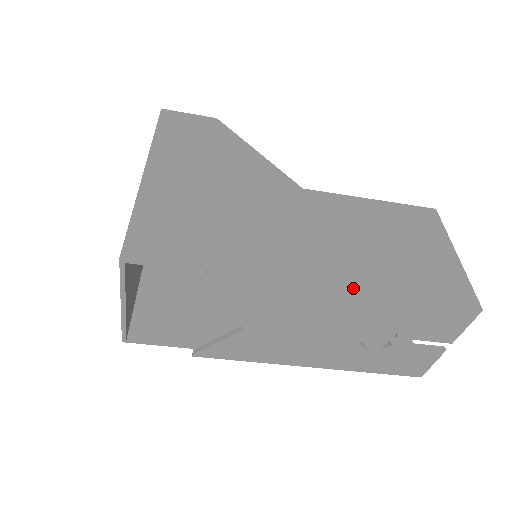
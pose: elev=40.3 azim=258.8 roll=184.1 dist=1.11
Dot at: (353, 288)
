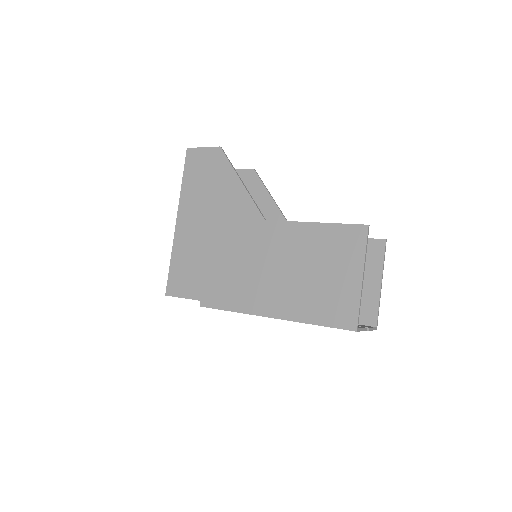
Dot at: (273, 313)
